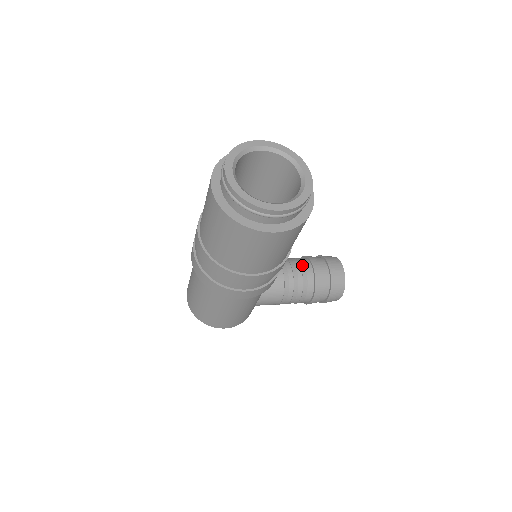
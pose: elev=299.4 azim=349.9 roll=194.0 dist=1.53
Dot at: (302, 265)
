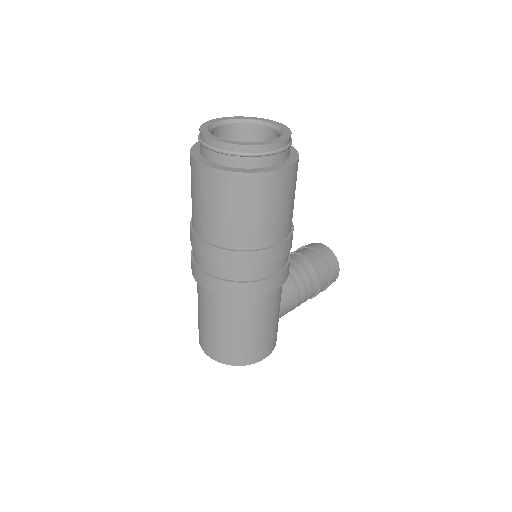
Dot at: (292, 258)
